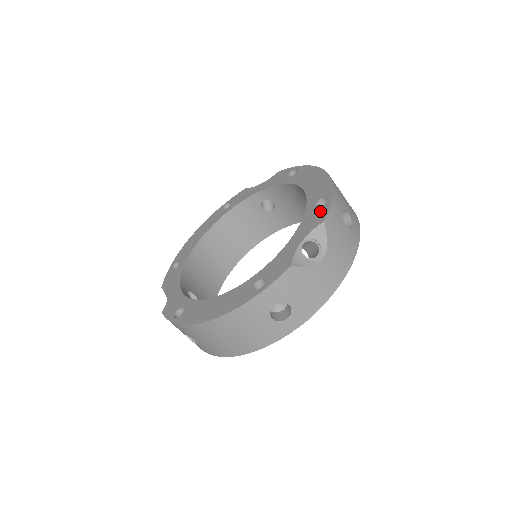
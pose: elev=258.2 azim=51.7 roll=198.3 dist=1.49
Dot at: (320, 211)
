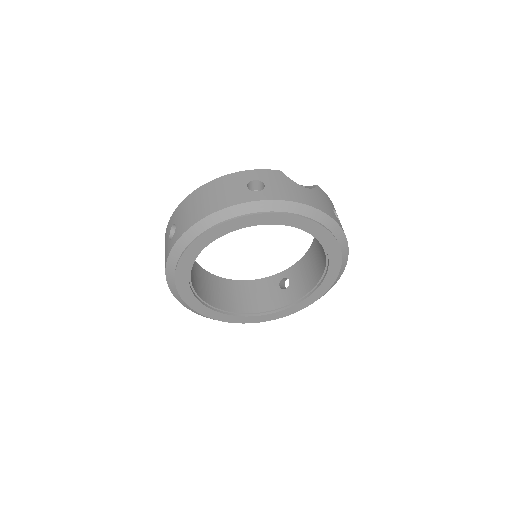
Dot at: occluded
